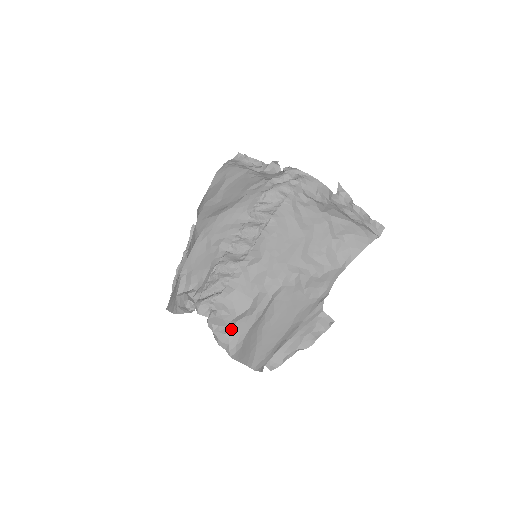
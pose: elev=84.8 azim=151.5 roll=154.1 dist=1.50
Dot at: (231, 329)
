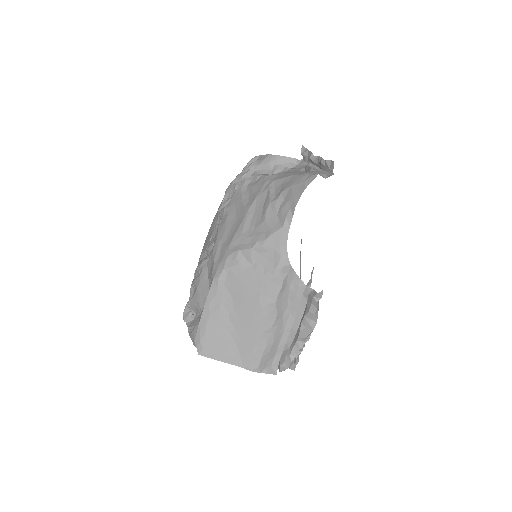
Dot at: (195, 326)
